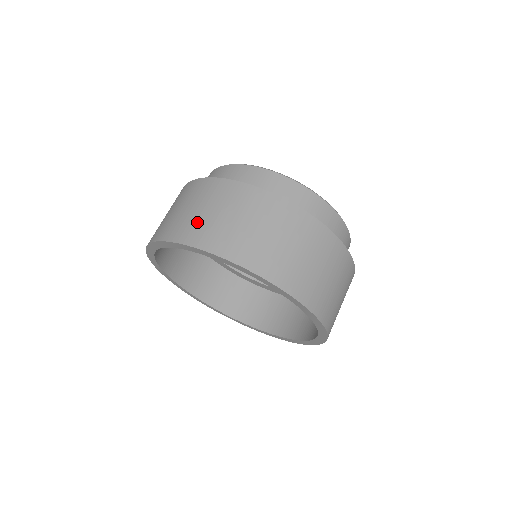
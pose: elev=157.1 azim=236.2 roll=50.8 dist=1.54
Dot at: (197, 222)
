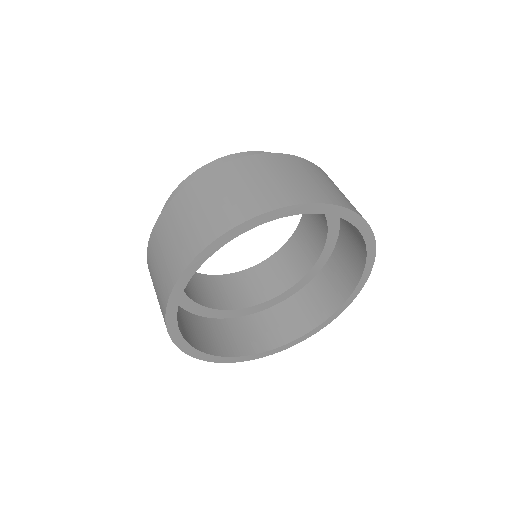
Dot at: (263, 191)
